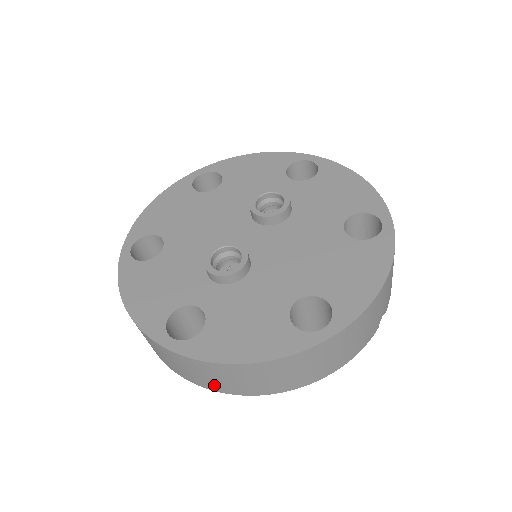
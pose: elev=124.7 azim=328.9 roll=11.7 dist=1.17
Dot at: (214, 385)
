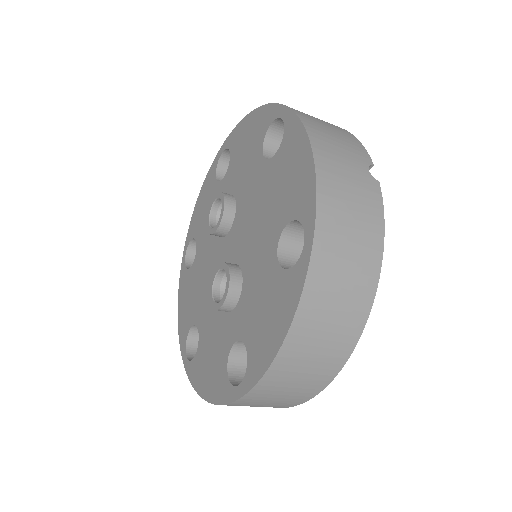
Dot at: (313, 384)
